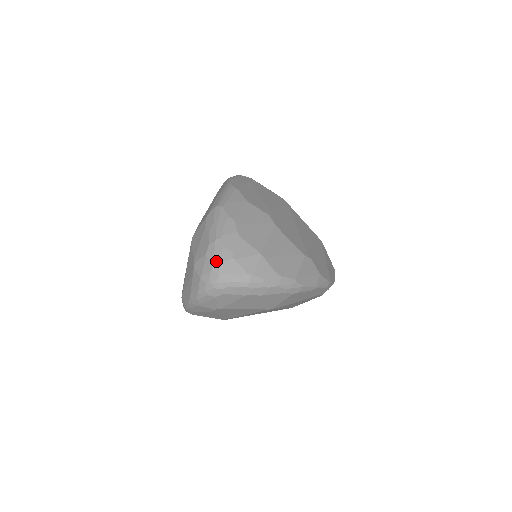
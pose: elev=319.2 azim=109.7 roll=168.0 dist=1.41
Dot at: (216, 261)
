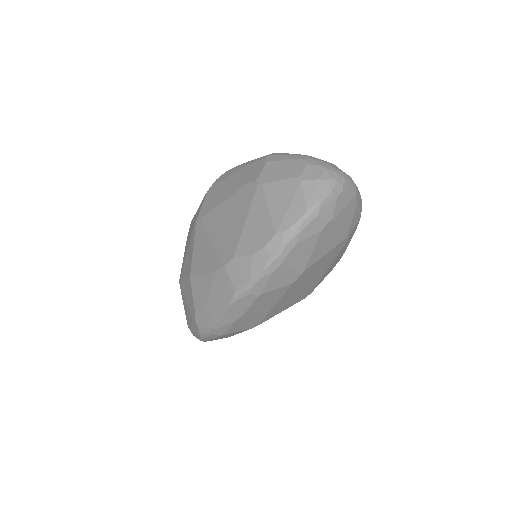
Dot at: (325, 164)
